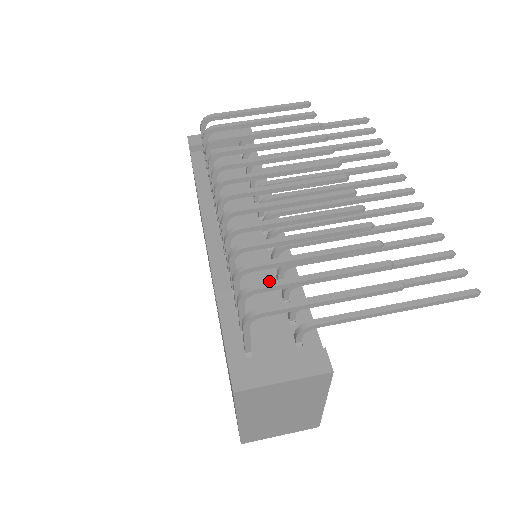
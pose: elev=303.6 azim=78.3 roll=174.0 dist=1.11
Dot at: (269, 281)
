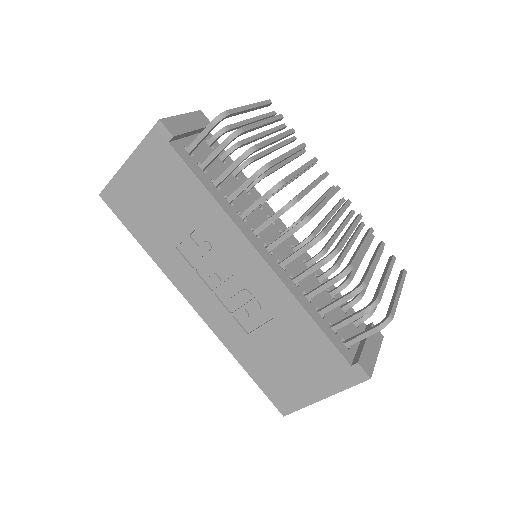
Dot at: (379, 291)
